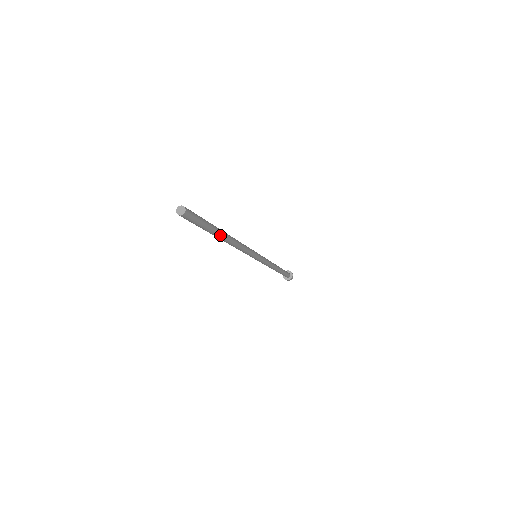
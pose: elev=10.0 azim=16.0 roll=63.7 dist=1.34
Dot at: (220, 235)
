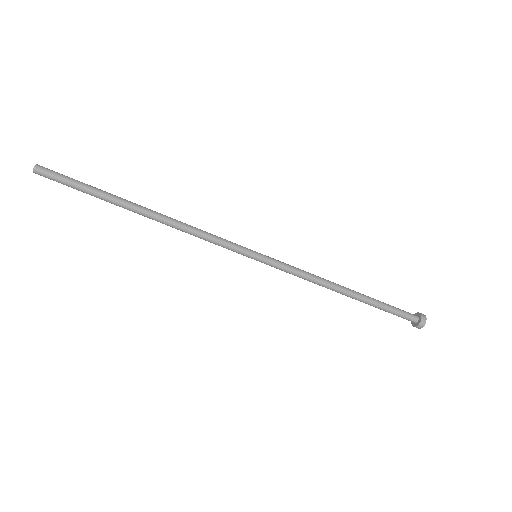
Dot at: (123, 205)
